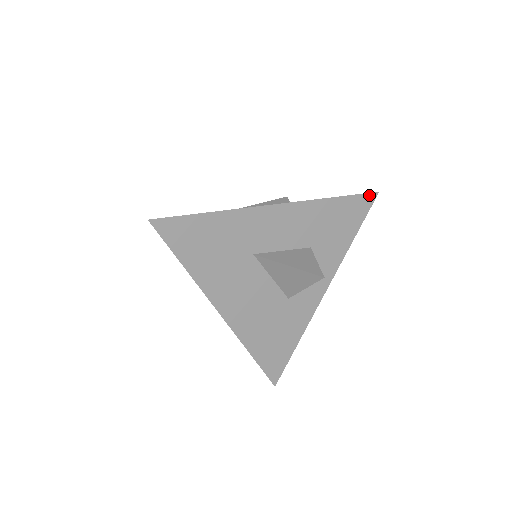
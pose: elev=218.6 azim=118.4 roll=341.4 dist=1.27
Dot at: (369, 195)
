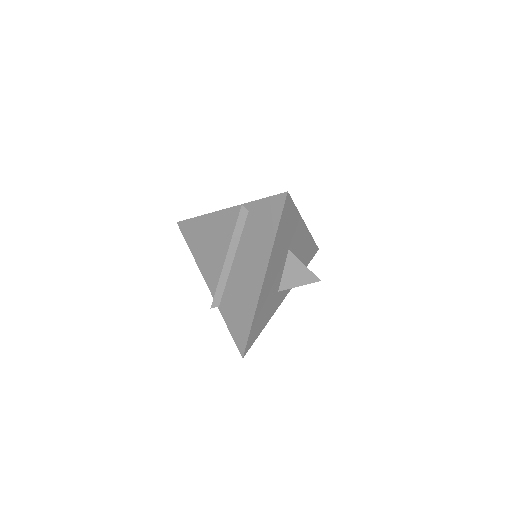
Dot at: (317, 248)
